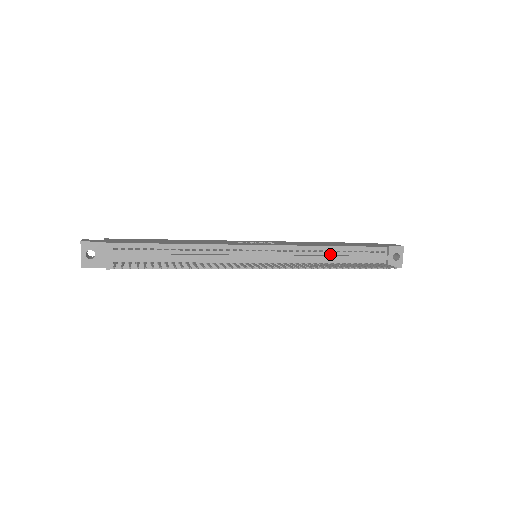
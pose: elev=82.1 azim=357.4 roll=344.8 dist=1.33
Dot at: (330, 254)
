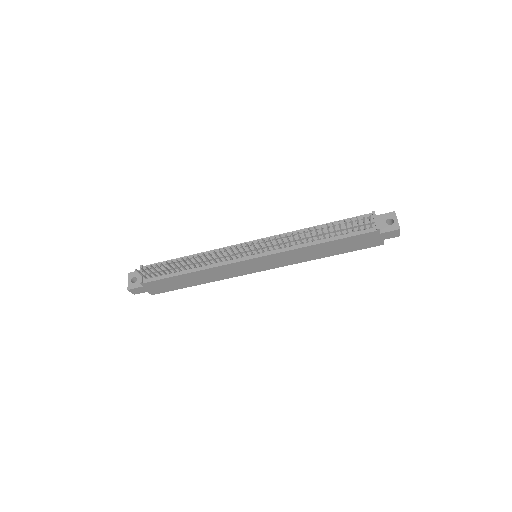
Dot at: (315, 233)
